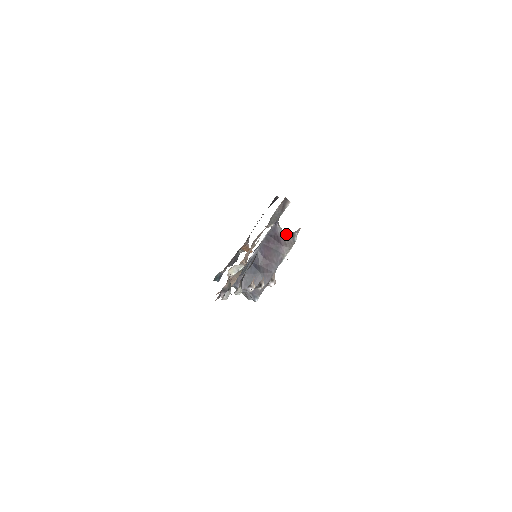
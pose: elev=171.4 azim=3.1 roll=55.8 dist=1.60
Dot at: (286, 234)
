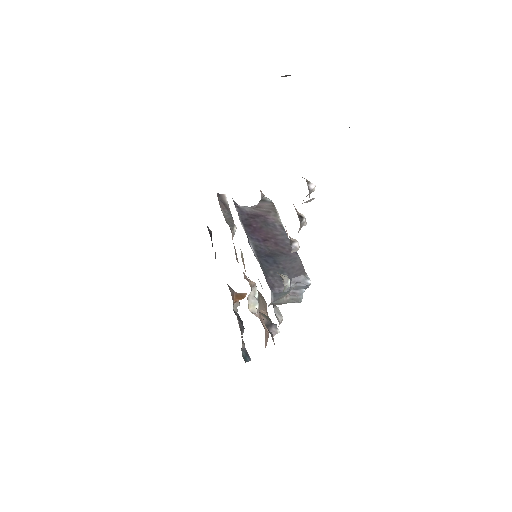
Dot at: (256, 206)
